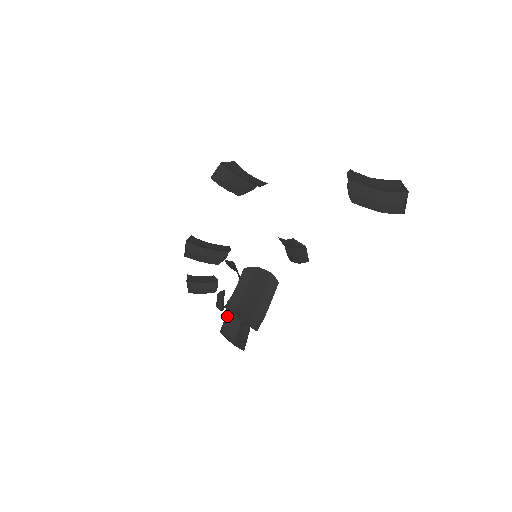
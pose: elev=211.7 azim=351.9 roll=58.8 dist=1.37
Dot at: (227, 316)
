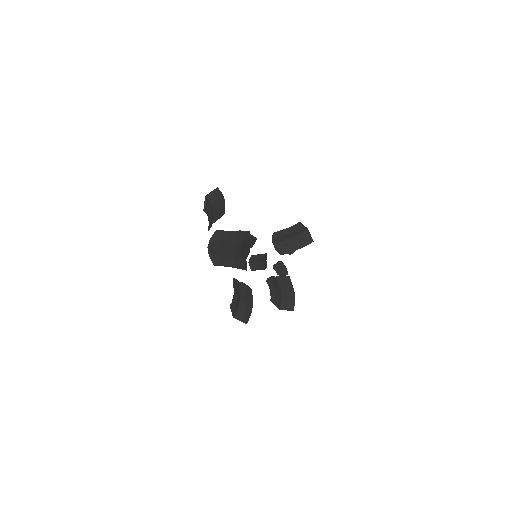
Dot at: (271, 289)
